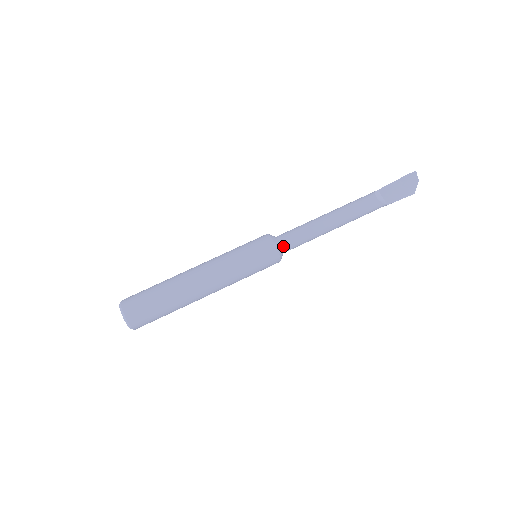
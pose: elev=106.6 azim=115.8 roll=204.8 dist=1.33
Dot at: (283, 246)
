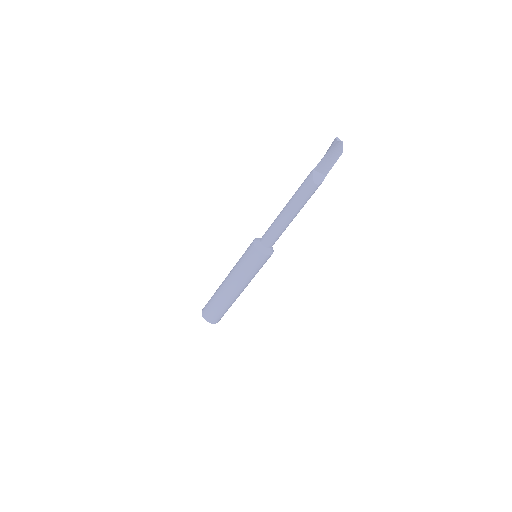
Dot at: (270, 247)
